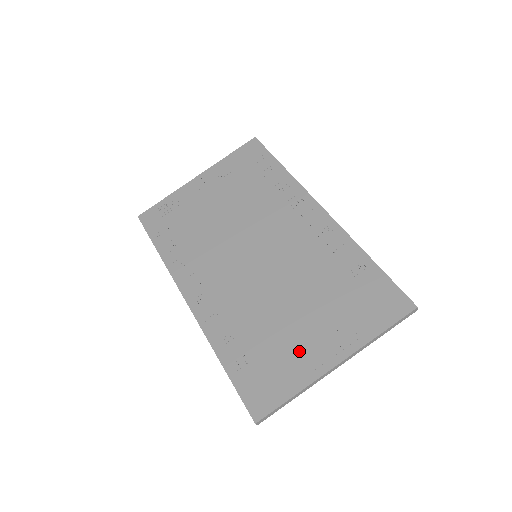
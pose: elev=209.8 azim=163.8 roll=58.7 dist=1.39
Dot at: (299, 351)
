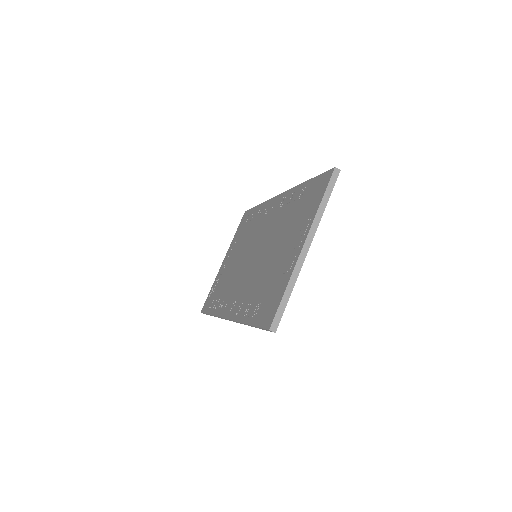
Dot at: (283, 266)
